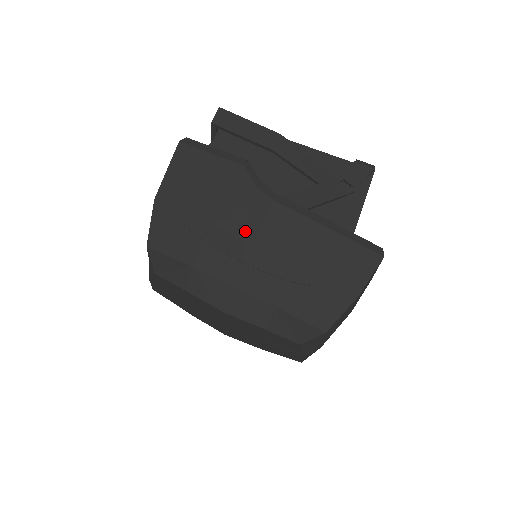
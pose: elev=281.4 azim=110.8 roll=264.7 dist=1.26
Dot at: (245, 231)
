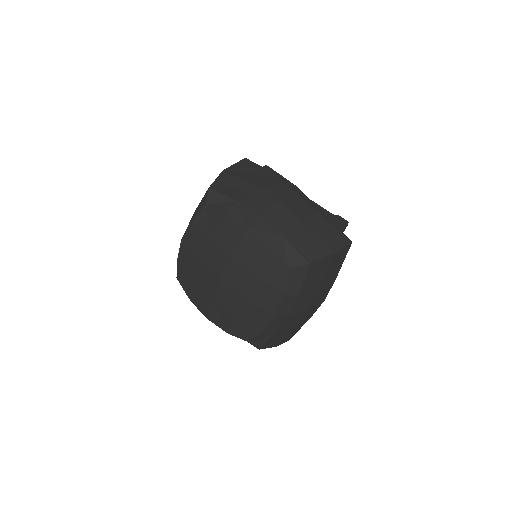
Dot at: (275, 197)
